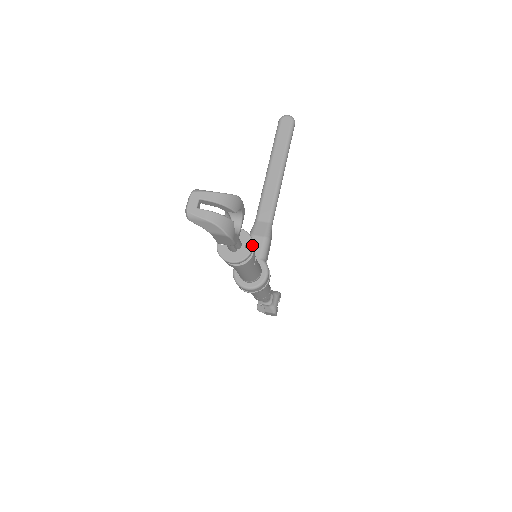
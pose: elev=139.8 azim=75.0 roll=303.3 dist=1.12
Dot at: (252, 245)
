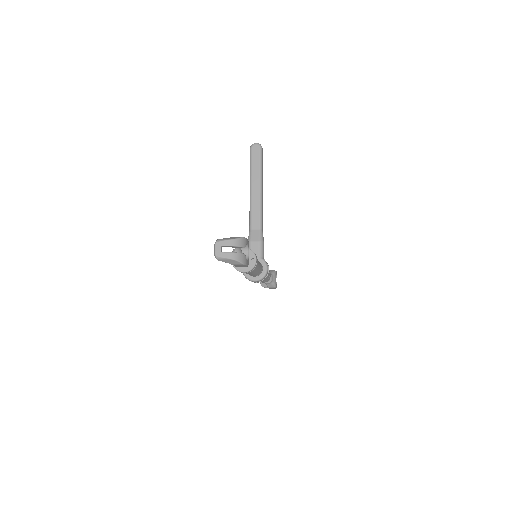
Dot at: (256, 258)
